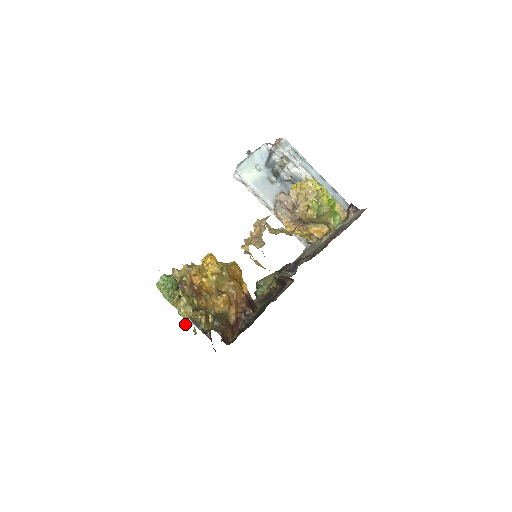
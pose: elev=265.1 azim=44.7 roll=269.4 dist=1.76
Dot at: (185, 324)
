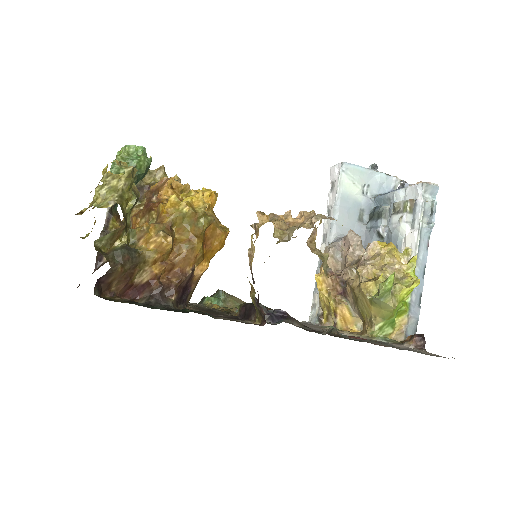
Dot at: (85, 209)
